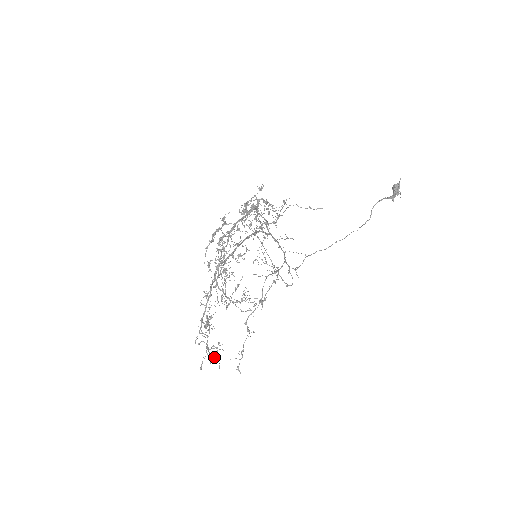
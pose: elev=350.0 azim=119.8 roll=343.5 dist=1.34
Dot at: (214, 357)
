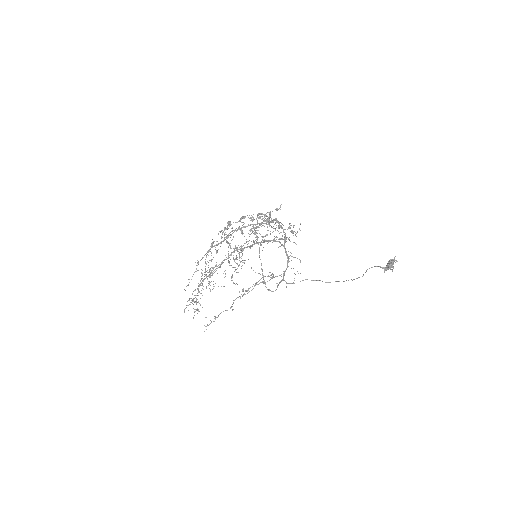
Dot at: (198, 310)
